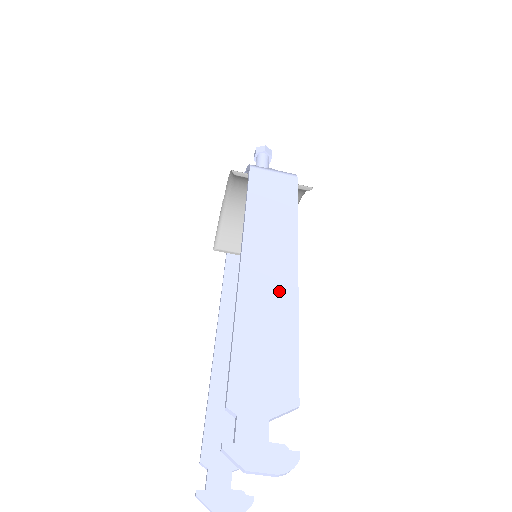
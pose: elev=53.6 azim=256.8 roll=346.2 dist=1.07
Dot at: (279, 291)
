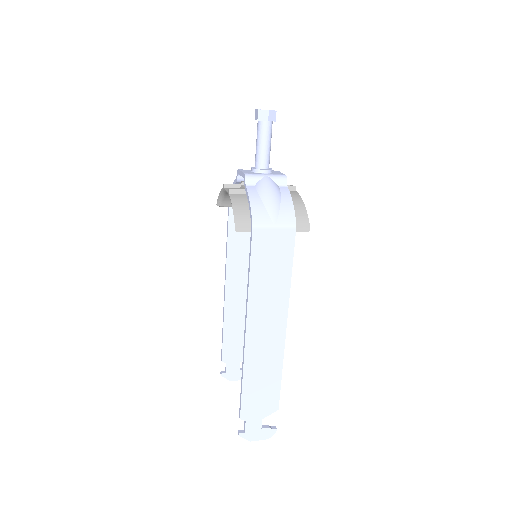
Dot at: (272, 347)
